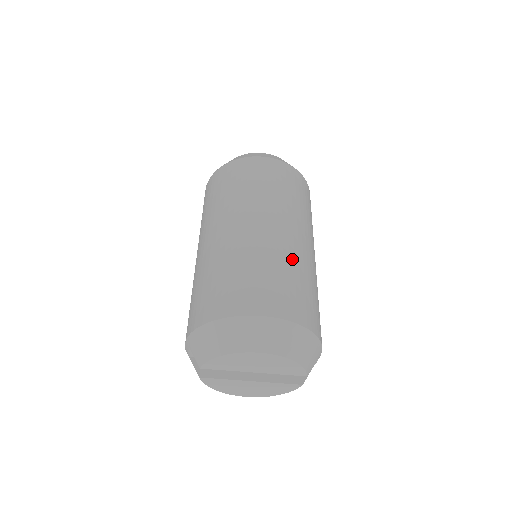
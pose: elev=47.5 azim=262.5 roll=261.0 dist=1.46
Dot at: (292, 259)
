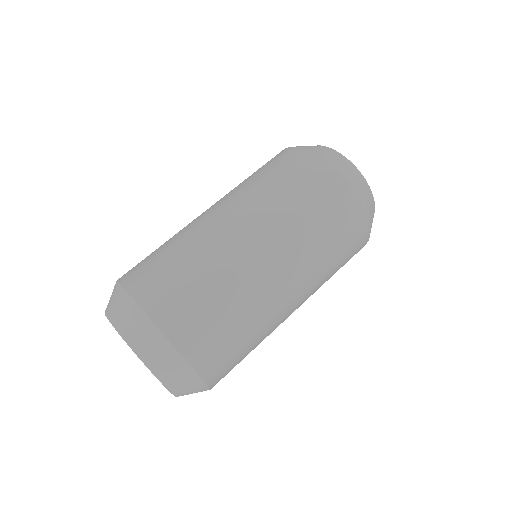
Dot at: (259, 316)
